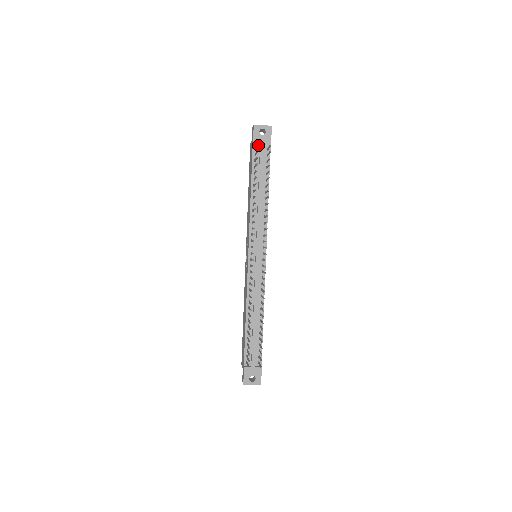
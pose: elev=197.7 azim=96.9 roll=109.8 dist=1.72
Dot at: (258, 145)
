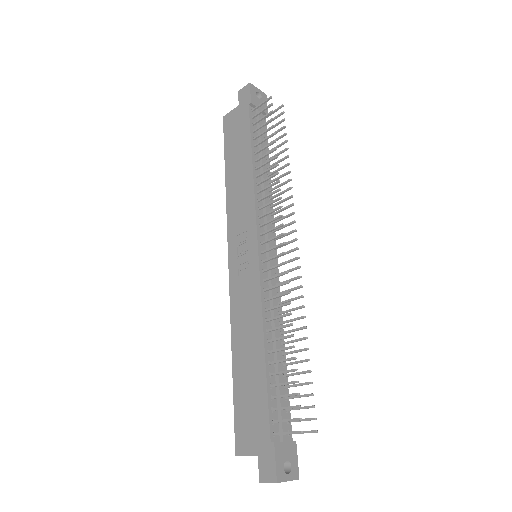
Dot at: occluded
